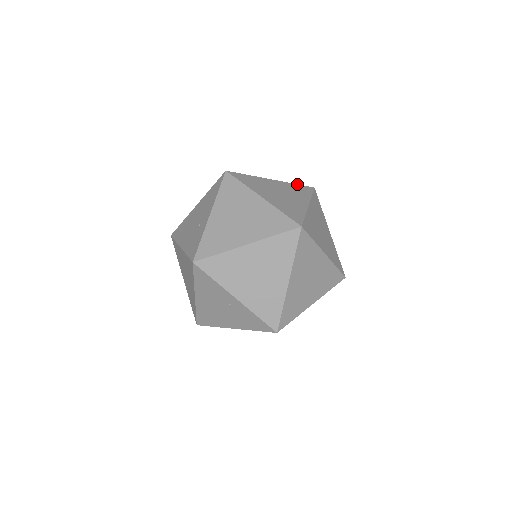
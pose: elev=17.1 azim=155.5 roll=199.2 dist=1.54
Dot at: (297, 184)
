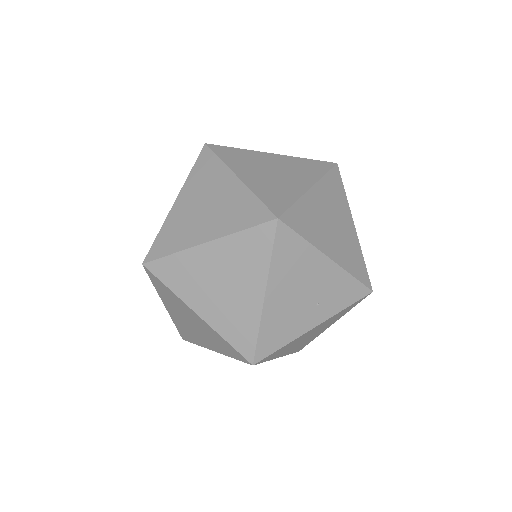
Dot at: occluded
